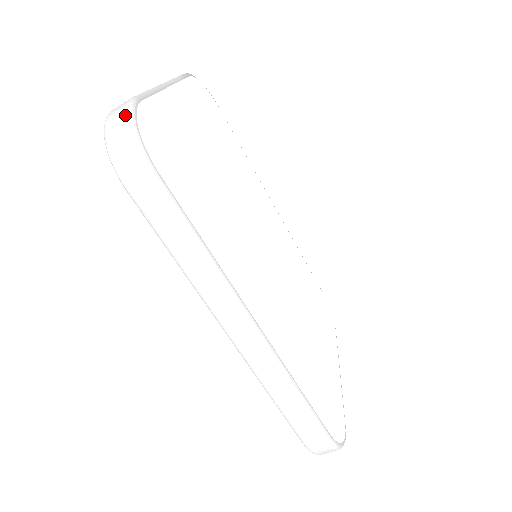
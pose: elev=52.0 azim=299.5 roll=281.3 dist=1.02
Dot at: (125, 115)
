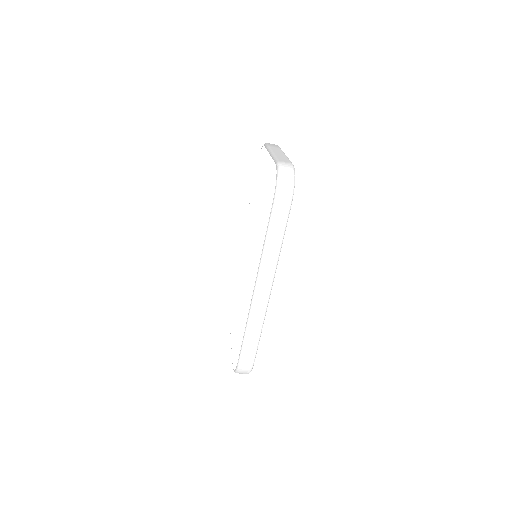
Dot at: (292, 172)
